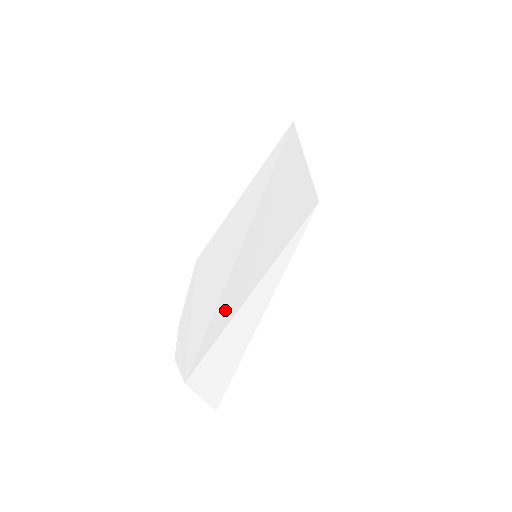
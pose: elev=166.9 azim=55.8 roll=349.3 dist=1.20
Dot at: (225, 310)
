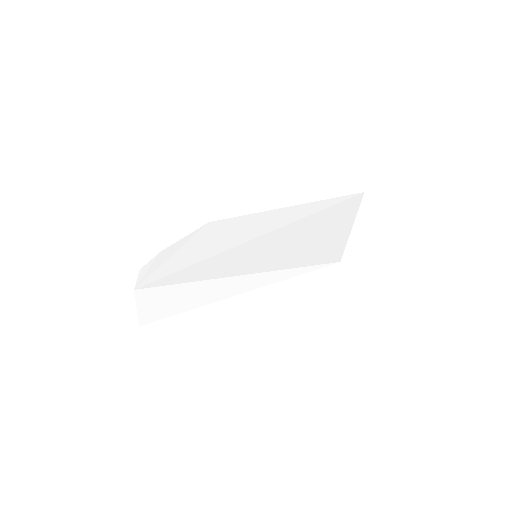
Dot at: (202, 270)
